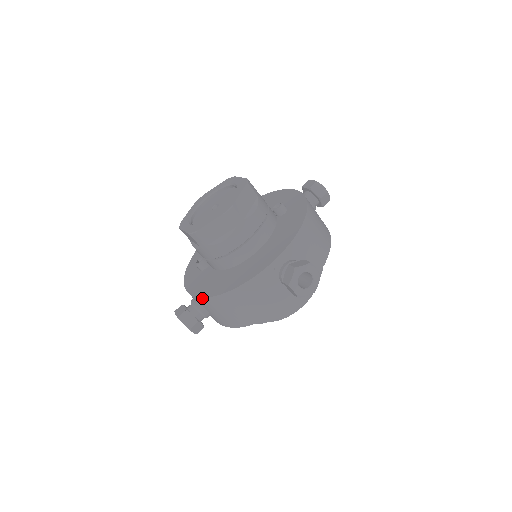
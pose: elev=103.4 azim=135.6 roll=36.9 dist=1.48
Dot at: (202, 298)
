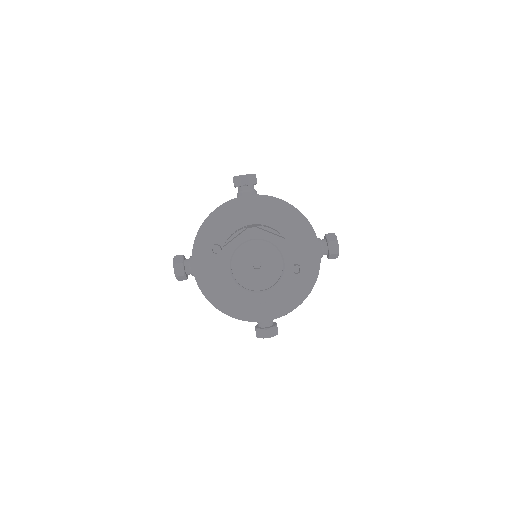
Dot at: occluded
